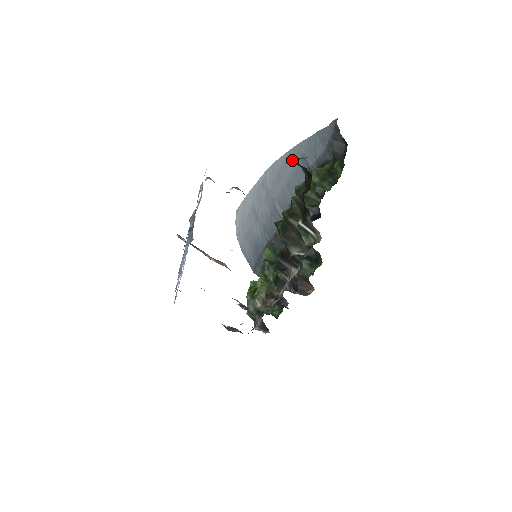
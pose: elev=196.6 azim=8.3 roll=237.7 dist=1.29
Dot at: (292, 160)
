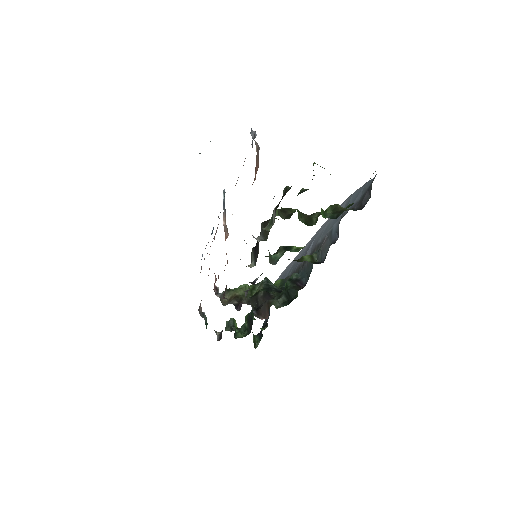
Dot at: (343, 206)
